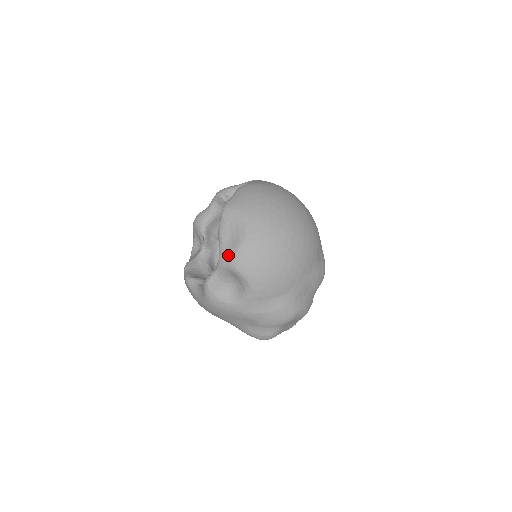
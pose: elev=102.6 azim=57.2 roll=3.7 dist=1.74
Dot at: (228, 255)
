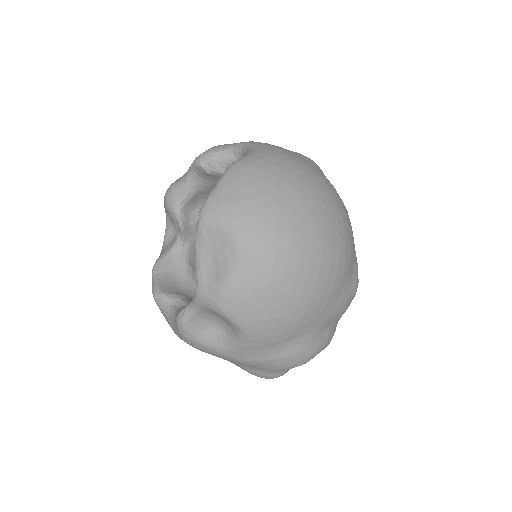
Dot at: (209, 290)
